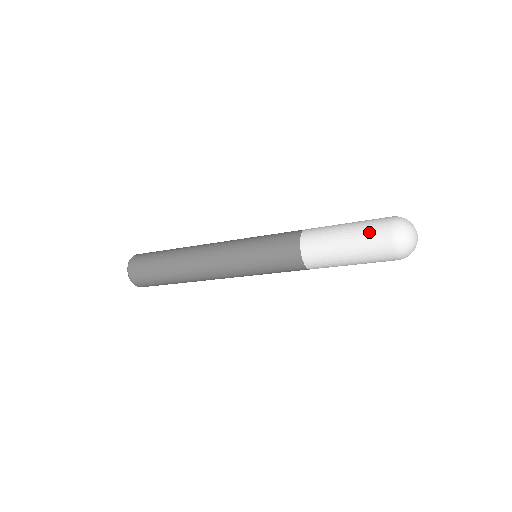
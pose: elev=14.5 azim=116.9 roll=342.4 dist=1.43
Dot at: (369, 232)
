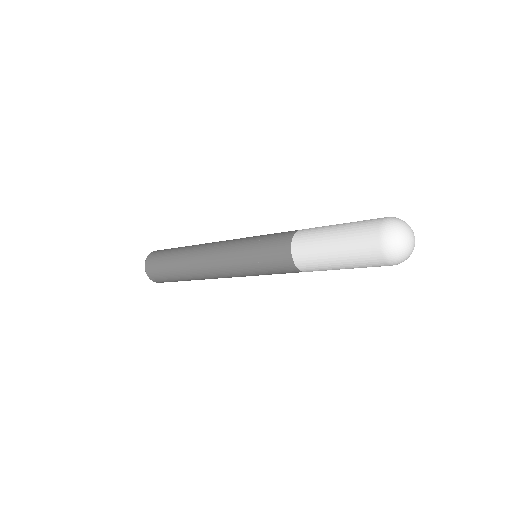
Dot at: (360, 255)
